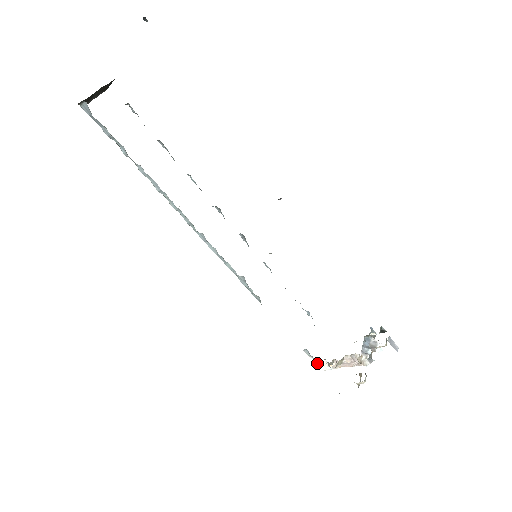
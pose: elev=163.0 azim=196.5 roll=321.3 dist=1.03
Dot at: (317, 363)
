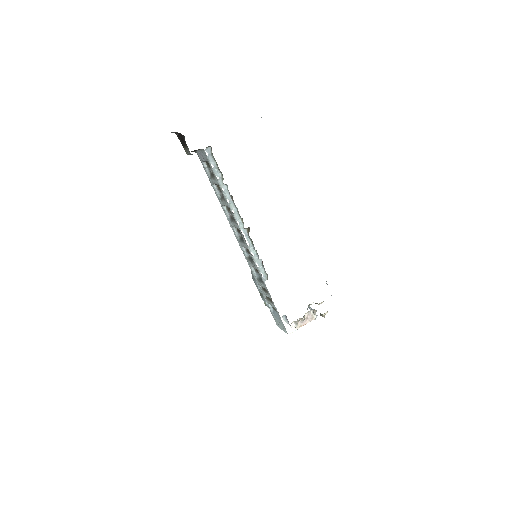
Dot at: (288, 327)
